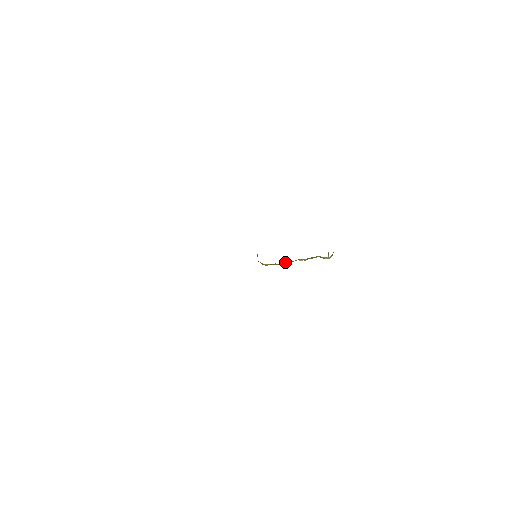
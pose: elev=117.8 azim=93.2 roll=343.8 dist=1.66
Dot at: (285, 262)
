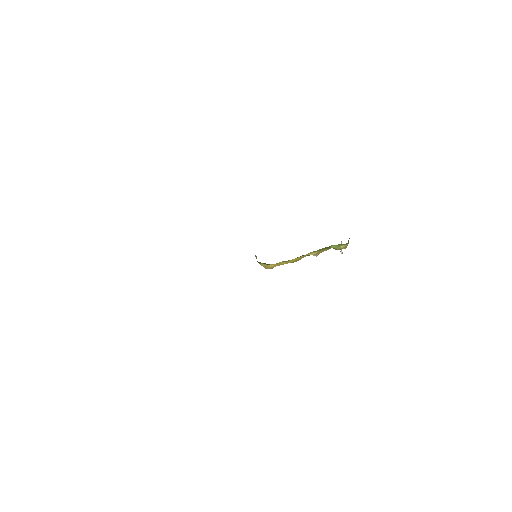
Dot at: (294, 259)
